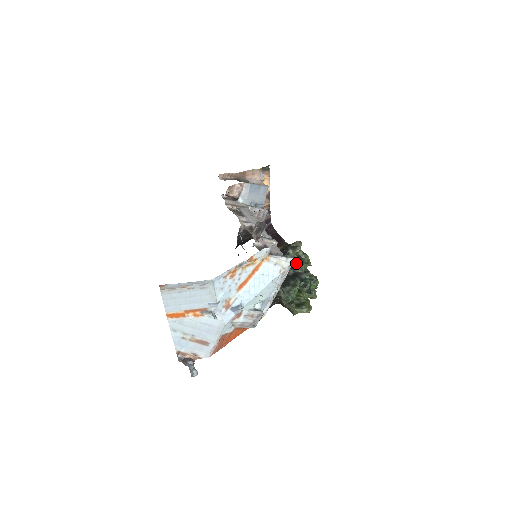
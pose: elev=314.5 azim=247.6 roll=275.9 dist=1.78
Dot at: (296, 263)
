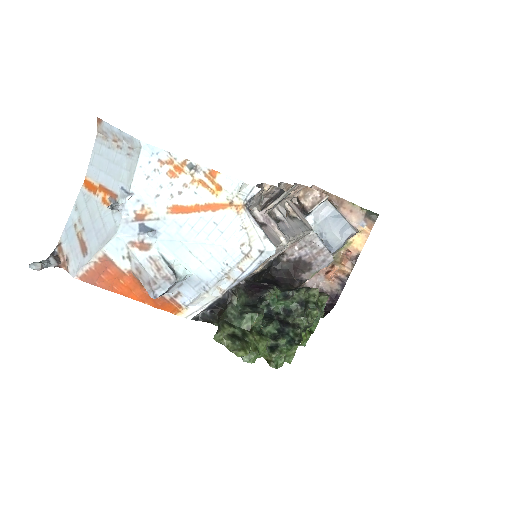
Dot at: (296, 309)
